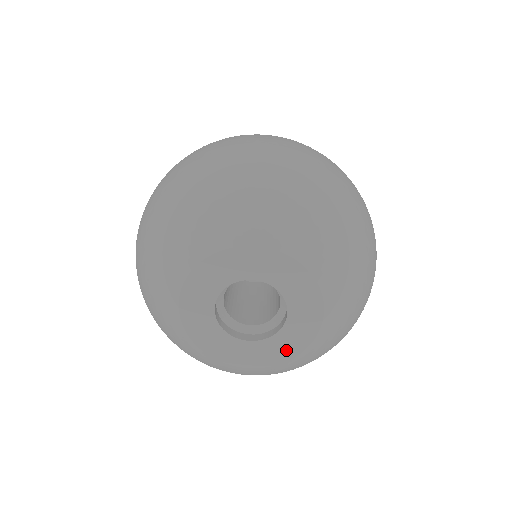
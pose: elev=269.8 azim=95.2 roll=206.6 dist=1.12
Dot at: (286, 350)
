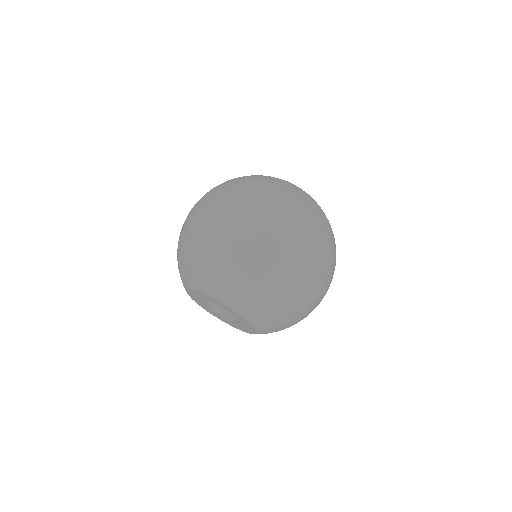
Dot at: (235, 326)
